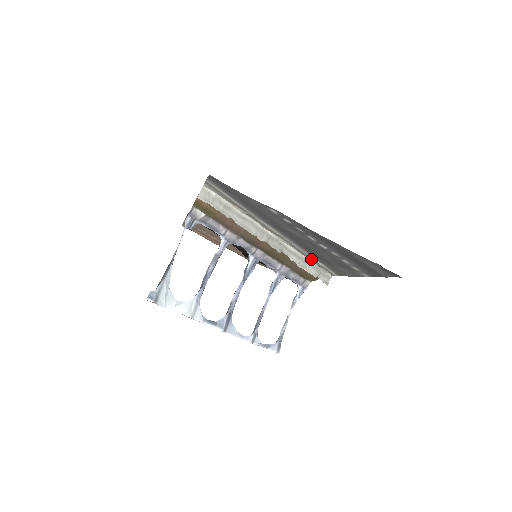
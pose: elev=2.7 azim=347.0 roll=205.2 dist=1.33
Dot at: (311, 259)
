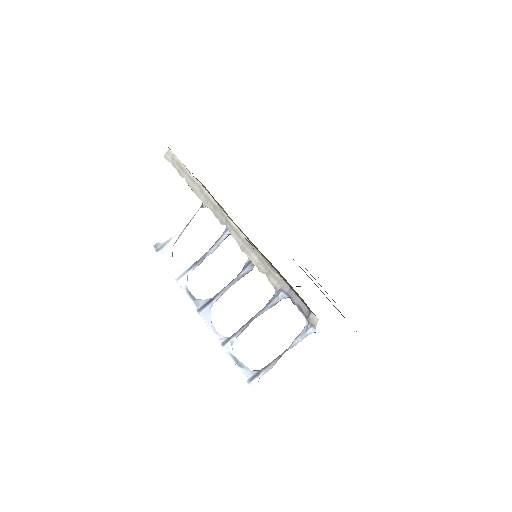
Dot at: occluded
